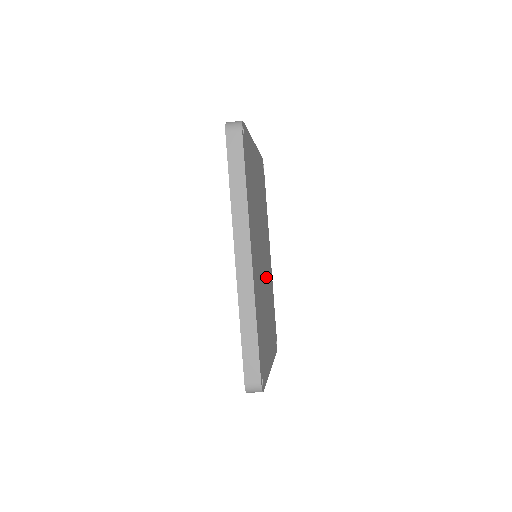
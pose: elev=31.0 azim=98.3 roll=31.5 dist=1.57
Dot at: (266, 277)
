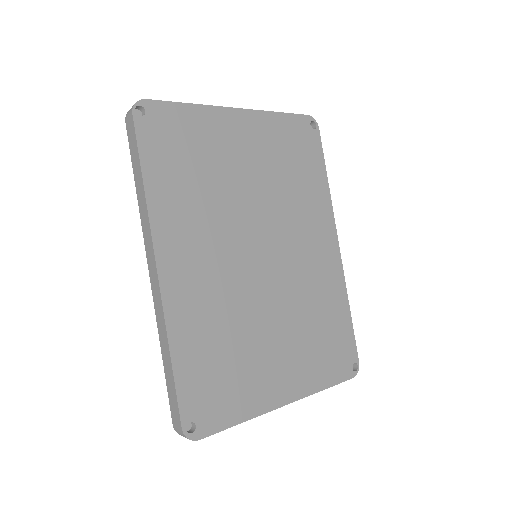
Dot at: (285, 281)
